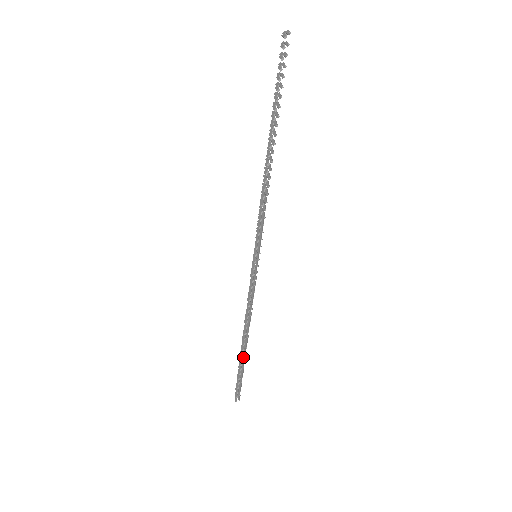
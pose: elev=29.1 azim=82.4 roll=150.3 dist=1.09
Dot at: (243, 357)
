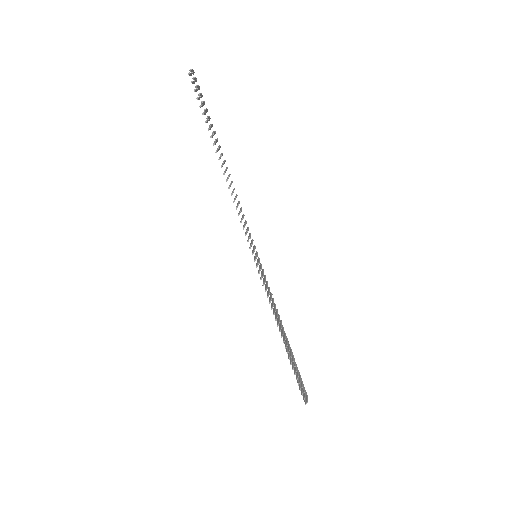
Dot at: (289, 356)
